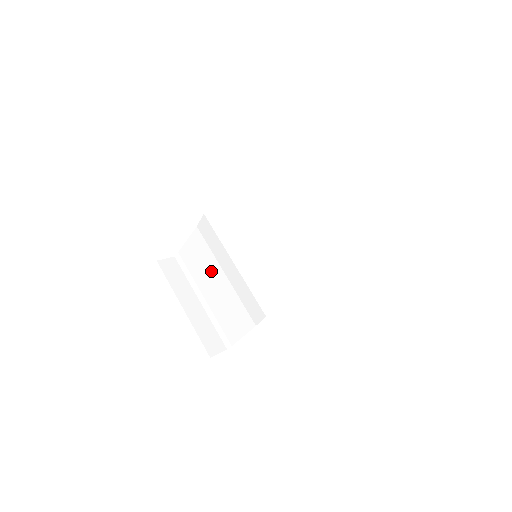
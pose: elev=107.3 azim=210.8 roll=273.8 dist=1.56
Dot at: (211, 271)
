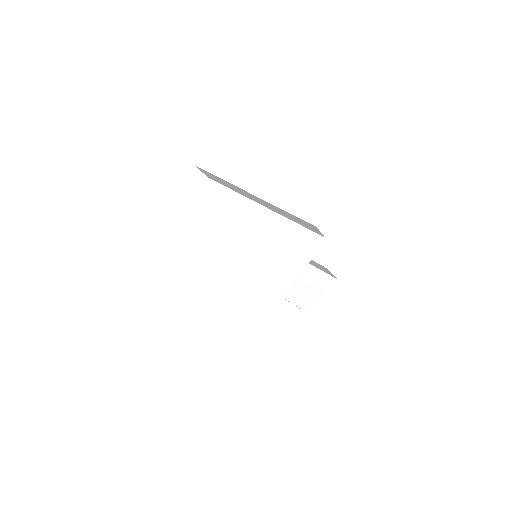
Dot at: (217, 239)
